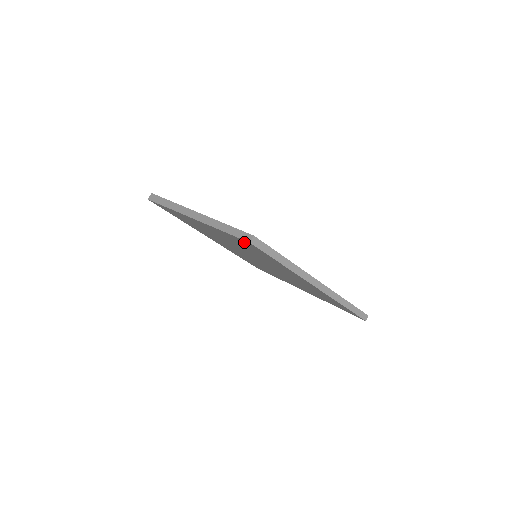
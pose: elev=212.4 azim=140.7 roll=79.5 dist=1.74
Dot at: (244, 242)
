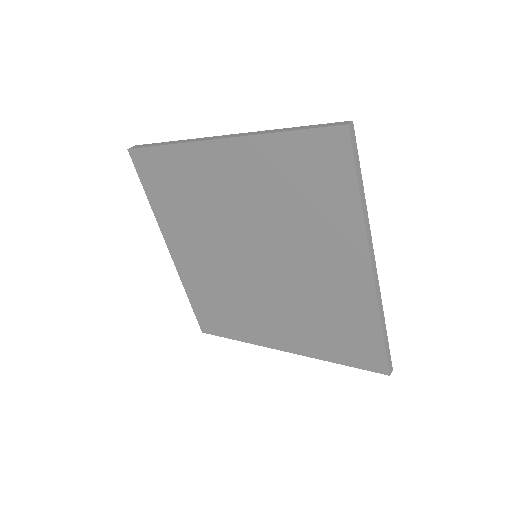
Dot at: (321, 144)
